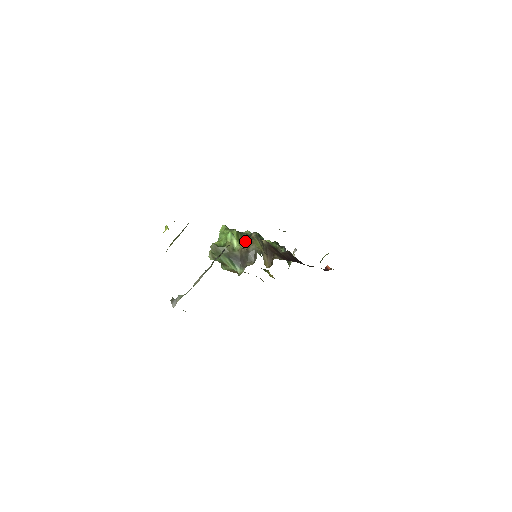
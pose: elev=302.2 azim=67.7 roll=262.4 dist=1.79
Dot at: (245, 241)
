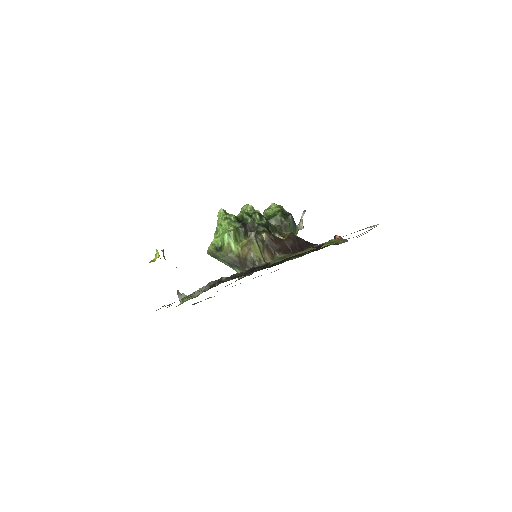
Dot at: (243, 246)
